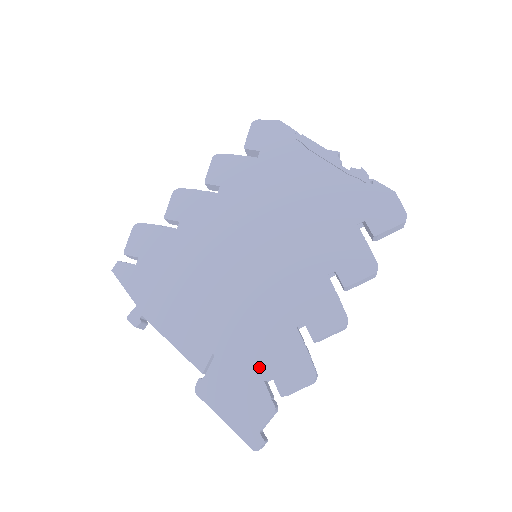
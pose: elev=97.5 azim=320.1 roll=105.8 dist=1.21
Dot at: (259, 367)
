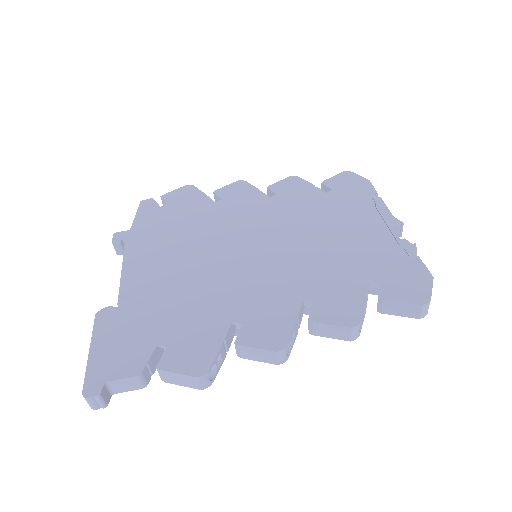
Dot at: (166, 331)
